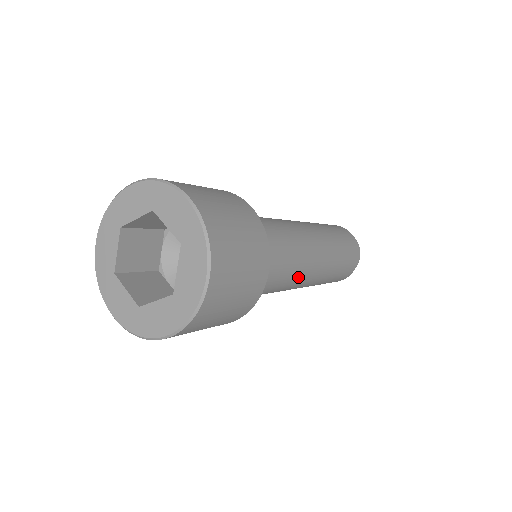
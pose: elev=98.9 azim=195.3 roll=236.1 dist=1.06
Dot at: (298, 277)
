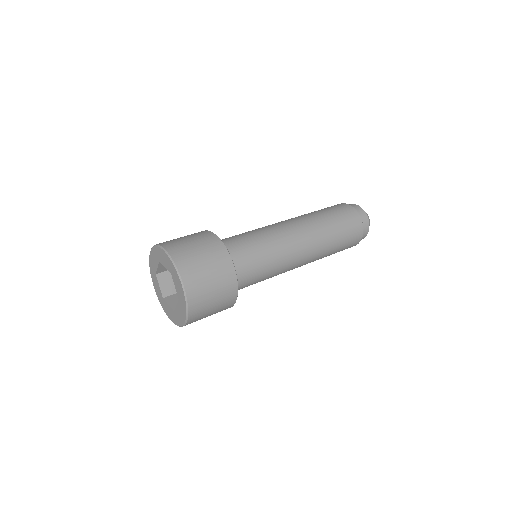
Dot at: (287, 259)
